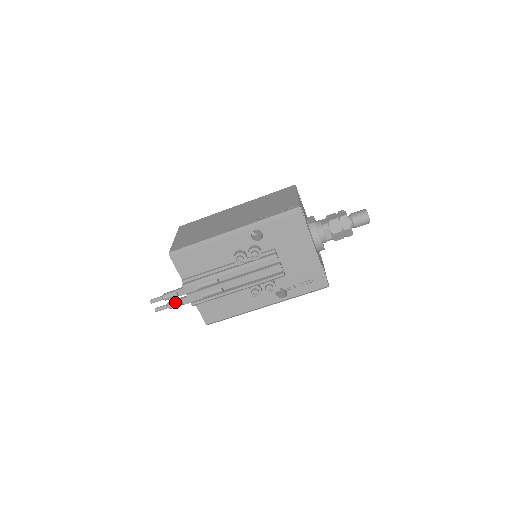
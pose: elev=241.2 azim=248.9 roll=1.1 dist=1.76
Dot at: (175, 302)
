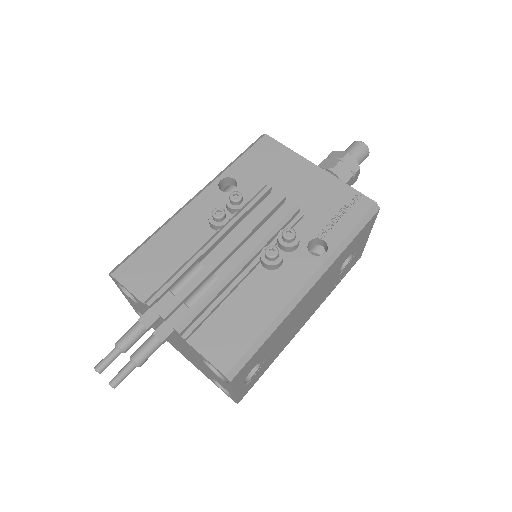
Dot at: (143, 343)
